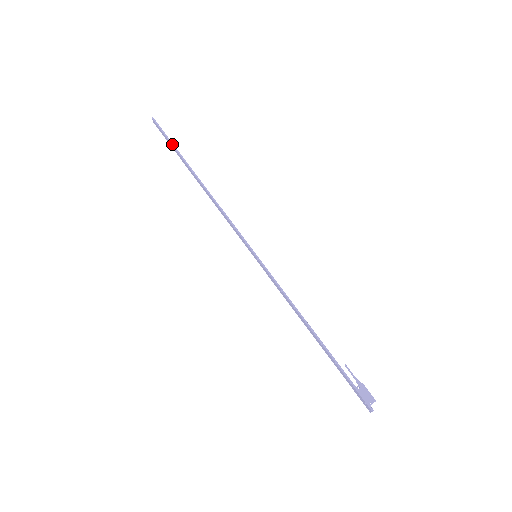
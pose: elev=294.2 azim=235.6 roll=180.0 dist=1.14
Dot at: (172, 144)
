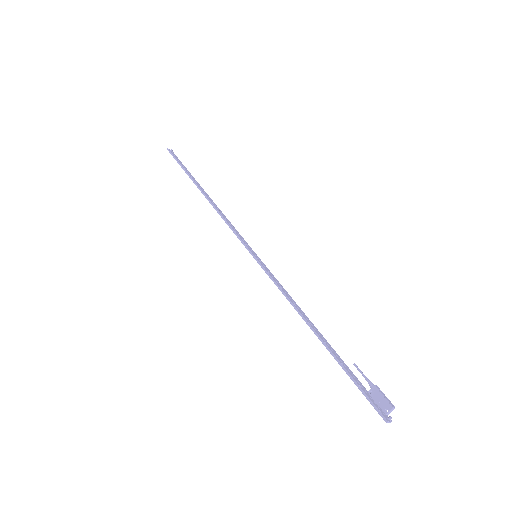
Dot at: (181, 167)
